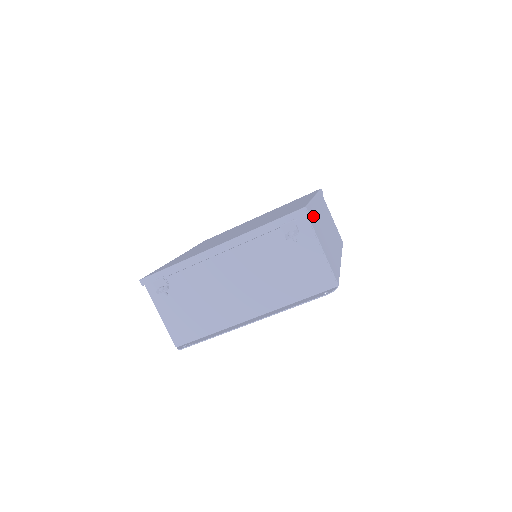
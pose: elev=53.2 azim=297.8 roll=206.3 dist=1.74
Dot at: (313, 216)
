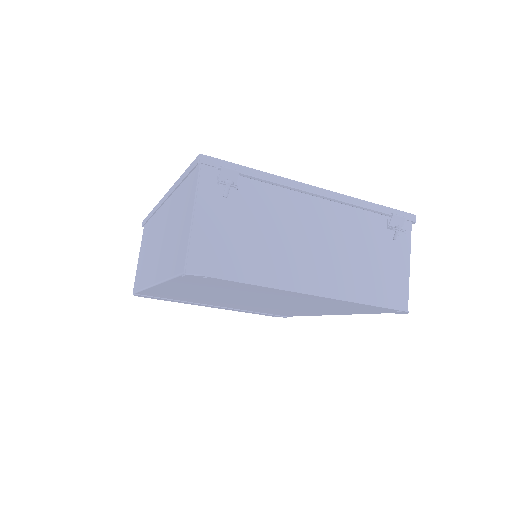
Dot at: occluded
